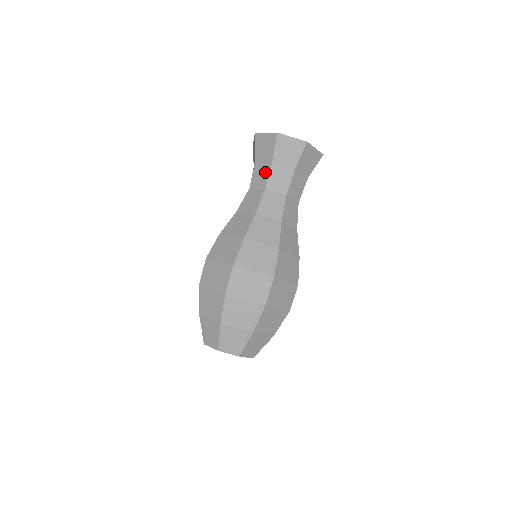
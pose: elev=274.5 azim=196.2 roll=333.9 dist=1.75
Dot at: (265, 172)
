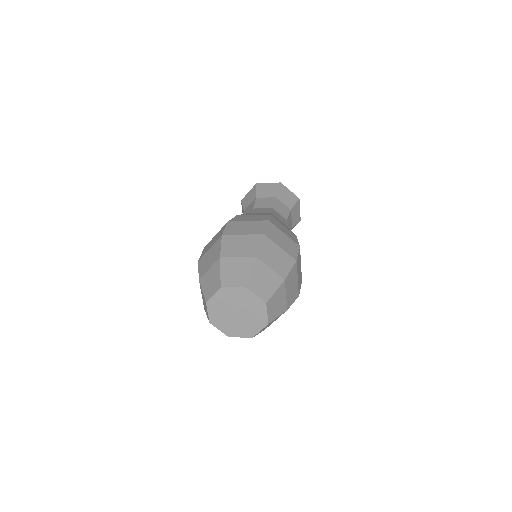
Dot at: (252, 205)
